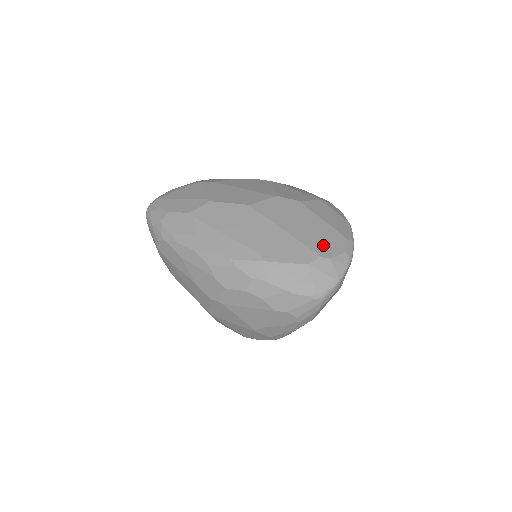
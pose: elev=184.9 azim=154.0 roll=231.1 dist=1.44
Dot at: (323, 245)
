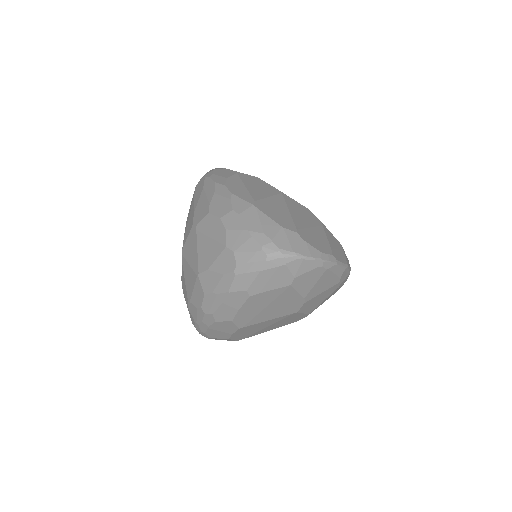
Dot at: (308, 235)
